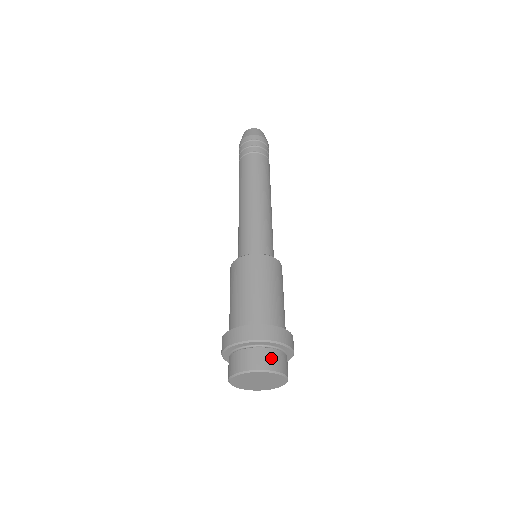
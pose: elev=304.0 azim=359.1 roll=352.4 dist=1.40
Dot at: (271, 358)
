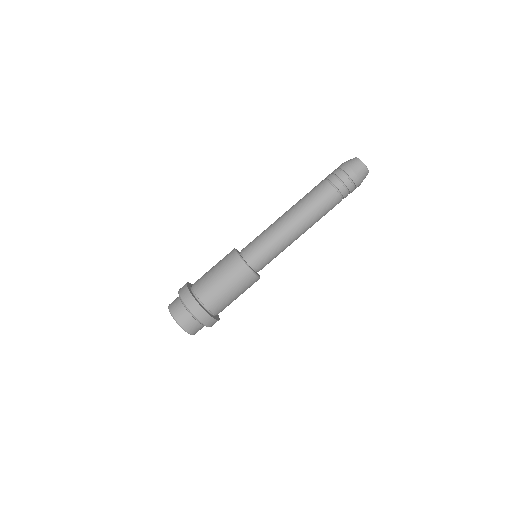
Dot at: (179, 311)
